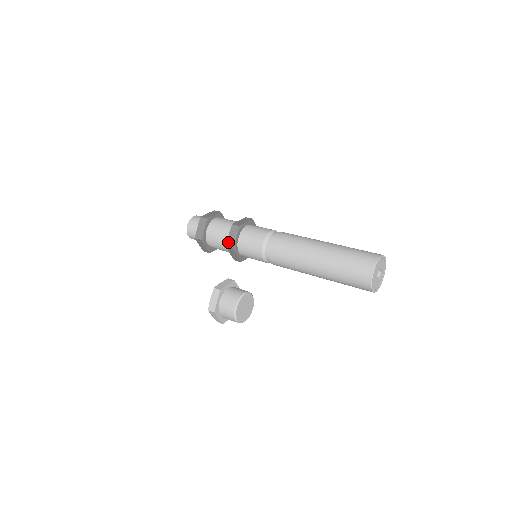
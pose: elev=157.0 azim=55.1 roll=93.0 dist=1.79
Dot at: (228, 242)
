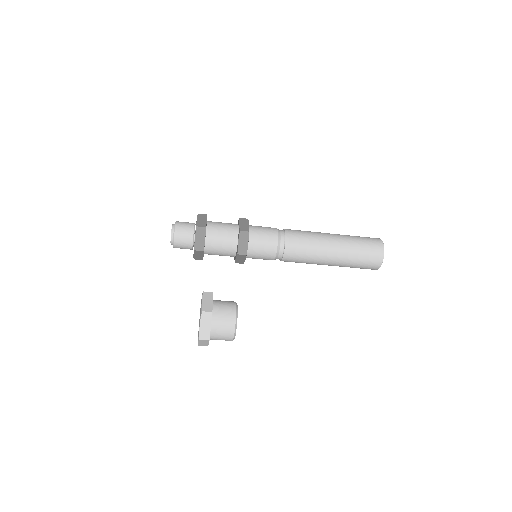
Dot at: (241, 228)
